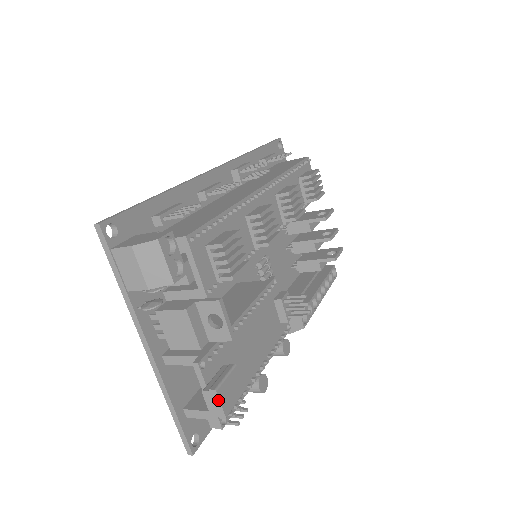
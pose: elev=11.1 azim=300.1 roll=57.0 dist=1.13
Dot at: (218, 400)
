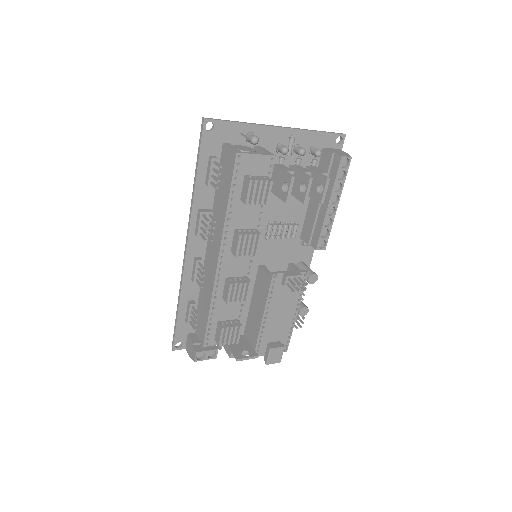
Dot at: occluded
